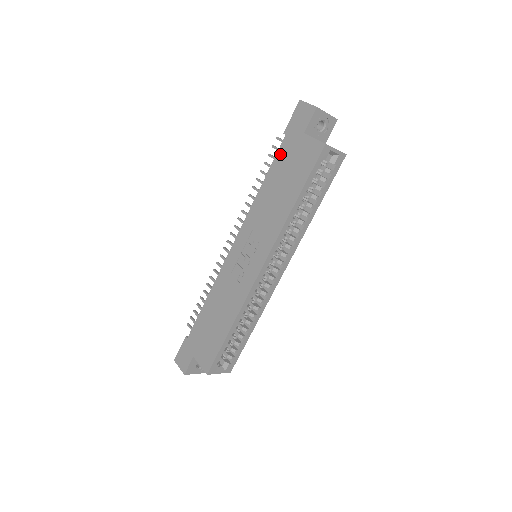
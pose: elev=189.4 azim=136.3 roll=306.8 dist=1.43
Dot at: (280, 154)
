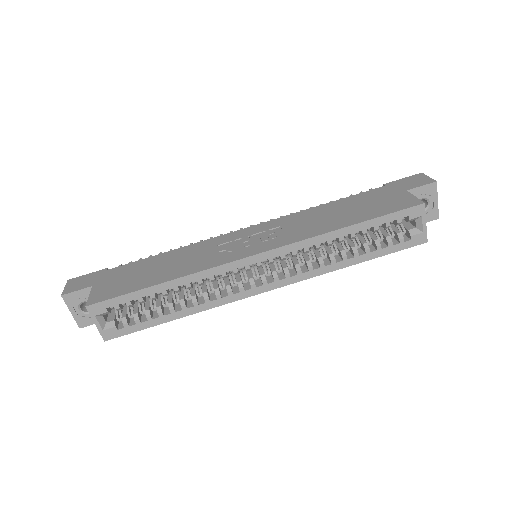
Dot at: (367, 193)
